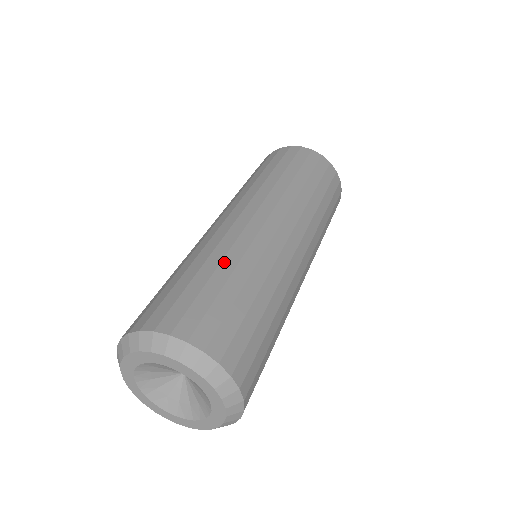
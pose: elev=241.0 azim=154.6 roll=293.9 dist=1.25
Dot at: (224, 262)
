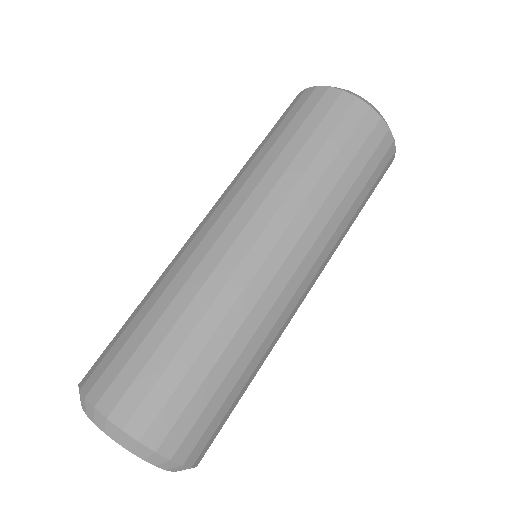
Dot at: (231, 346)
